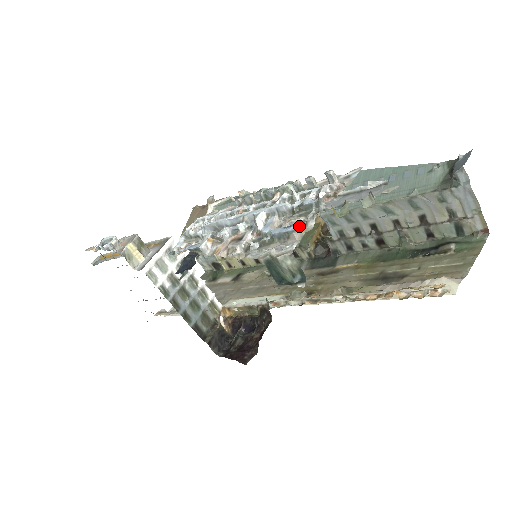
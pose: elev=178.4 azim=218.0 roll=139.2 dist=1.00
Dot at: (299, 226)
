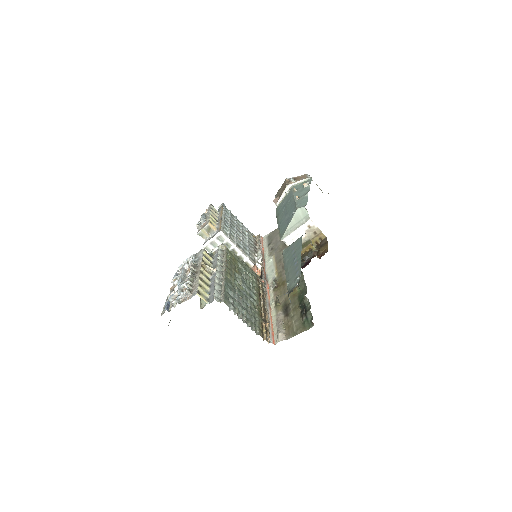
Dot at: (165, 309)
